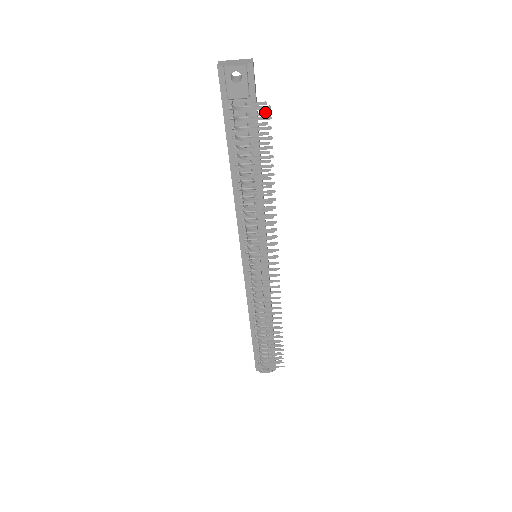
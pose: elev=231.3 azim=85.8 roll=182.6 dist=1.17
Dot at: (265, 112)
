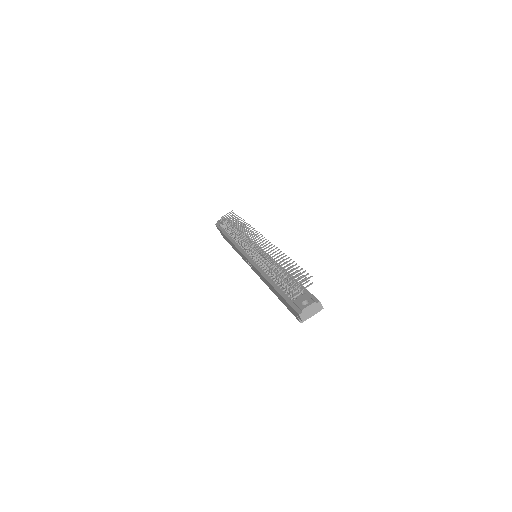
Dot at: occluded
